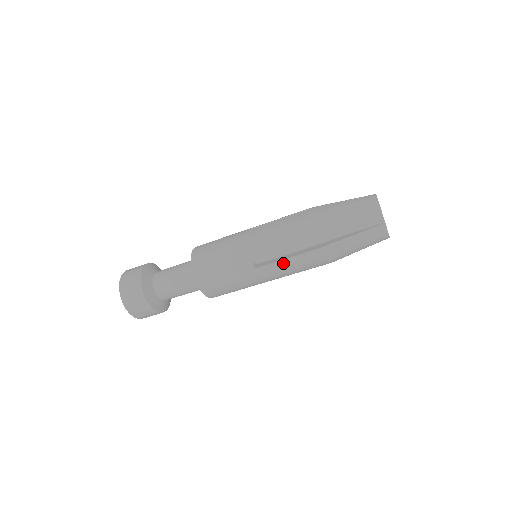
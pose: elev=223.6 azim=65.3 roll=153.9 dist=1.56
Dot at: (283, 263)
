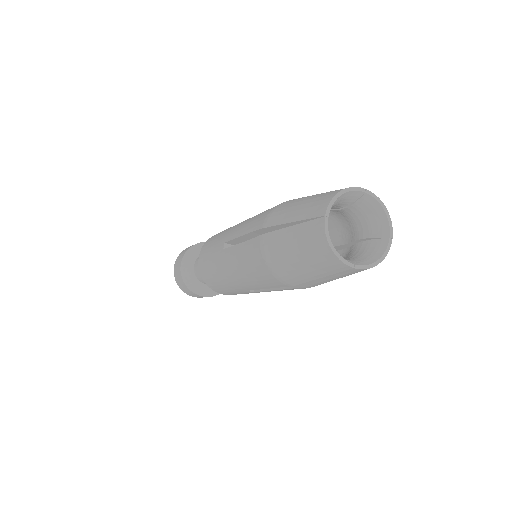
Dot at: occluded
